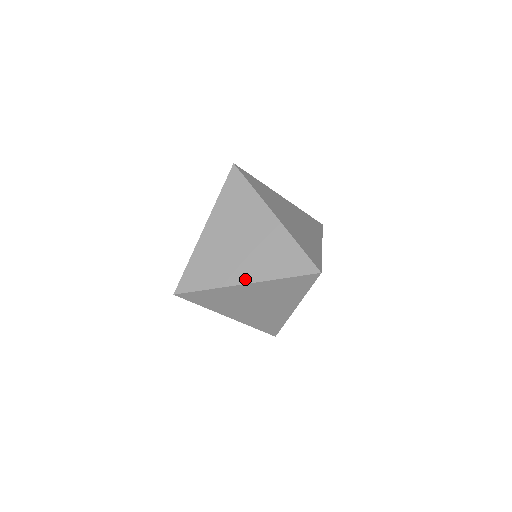
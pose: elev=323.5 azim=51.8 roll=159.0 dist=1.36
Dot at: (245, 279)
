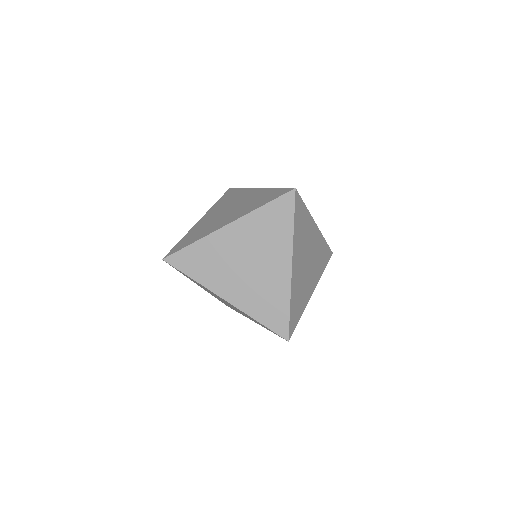
Dot at: (228, 222)
